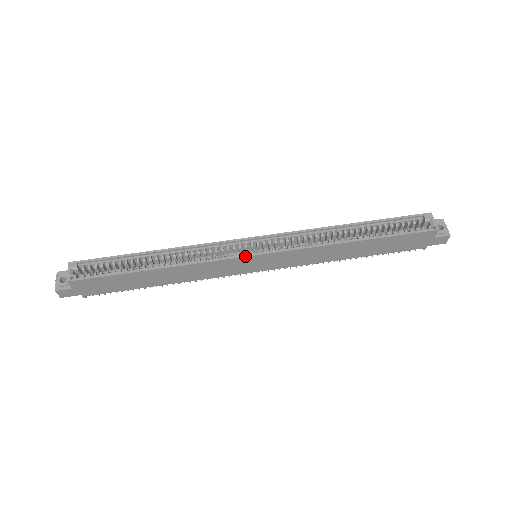
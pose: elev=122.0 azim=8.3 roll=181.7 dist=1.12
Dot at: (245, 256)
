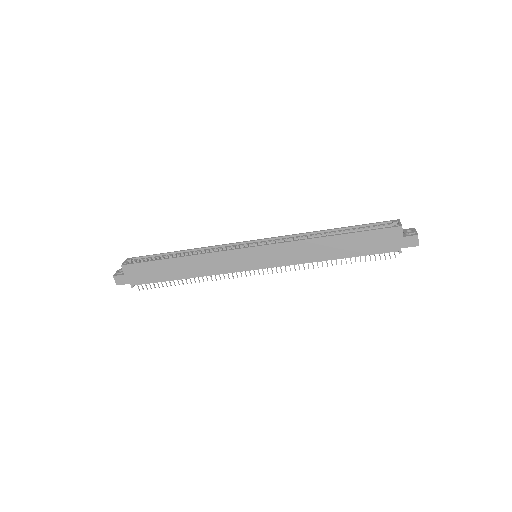
Dot at: (243, 248)
